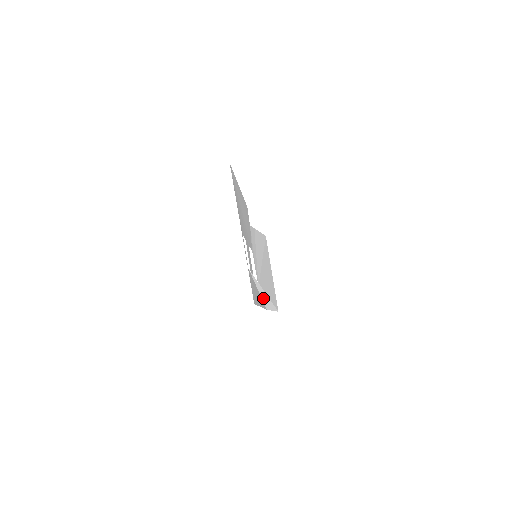
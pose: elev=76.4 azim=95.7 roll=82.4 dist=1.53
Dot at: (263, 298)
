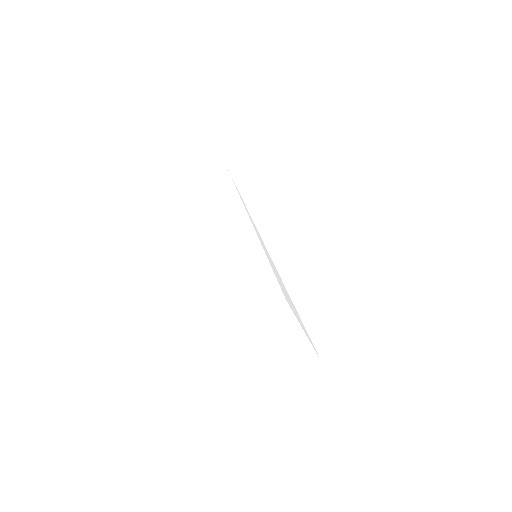
Dot at: (268, 258)
